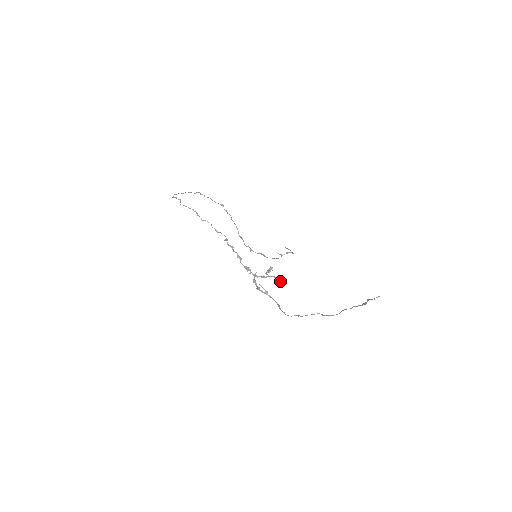
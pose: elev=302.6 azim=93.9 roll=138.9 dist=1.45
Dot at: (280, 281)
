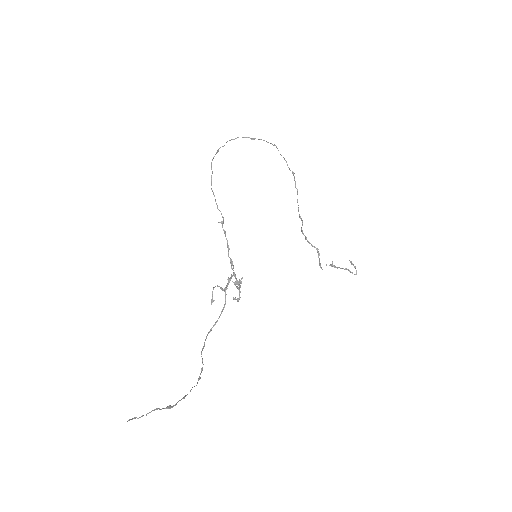
Dot at: (237, 301)
